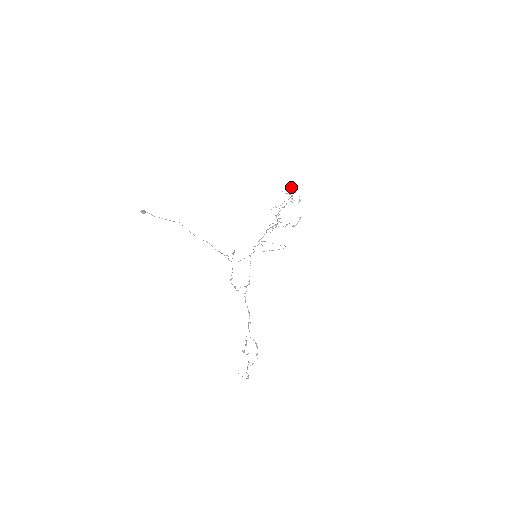
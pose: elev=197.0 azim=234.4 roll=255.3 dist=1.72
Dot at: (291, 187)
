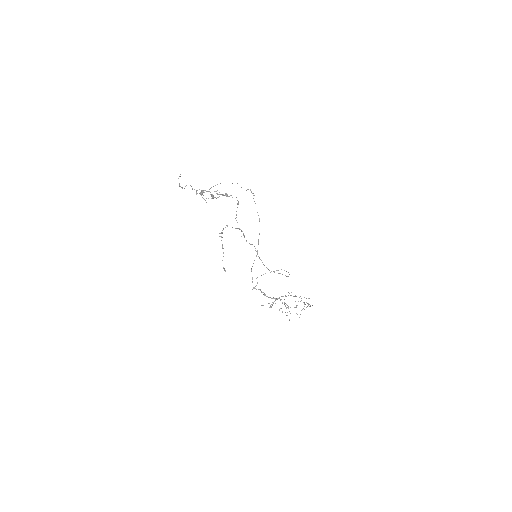
Dot at: (308, 298)
